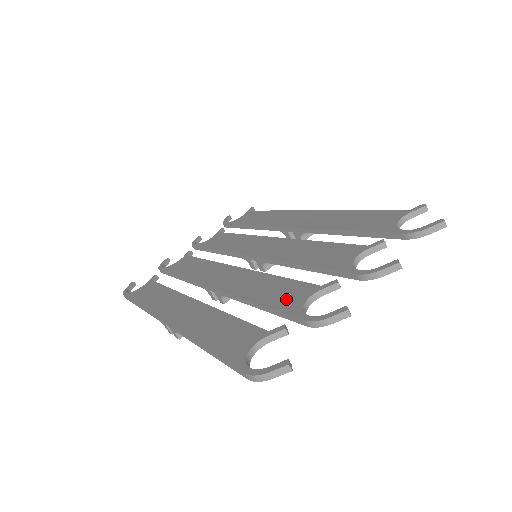
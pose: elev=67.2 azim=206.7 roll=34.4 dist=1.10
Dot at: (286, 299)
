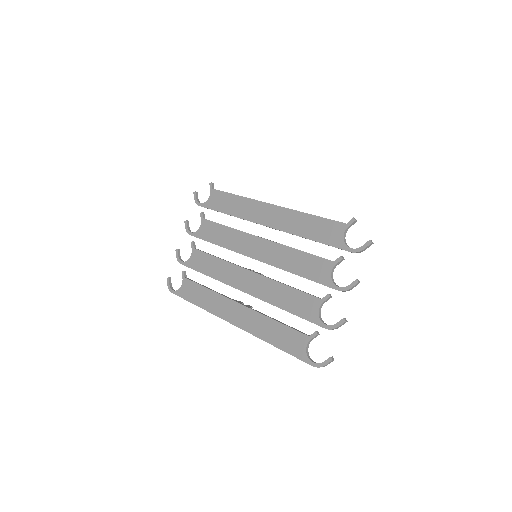
Dot at: (305, 310)
